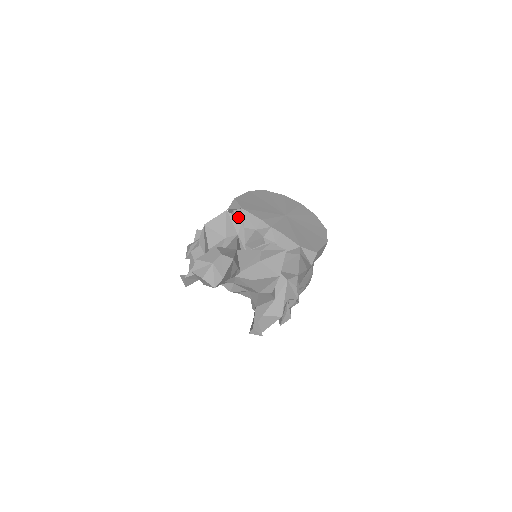
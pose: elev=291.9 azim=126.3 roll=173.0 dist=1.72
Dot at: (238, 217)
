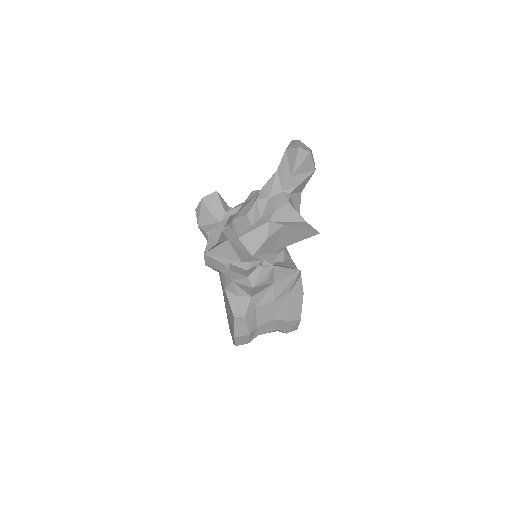
Dot at: occluded
